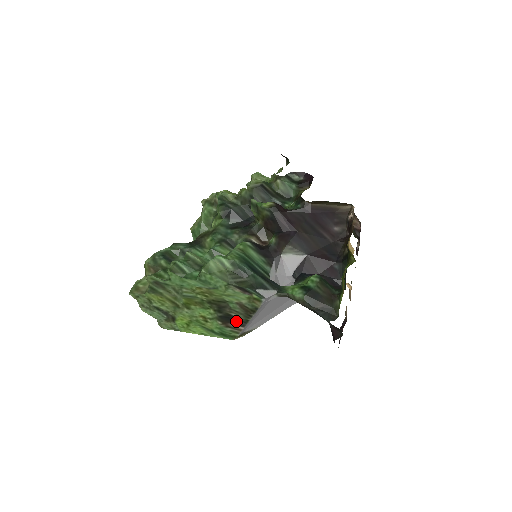
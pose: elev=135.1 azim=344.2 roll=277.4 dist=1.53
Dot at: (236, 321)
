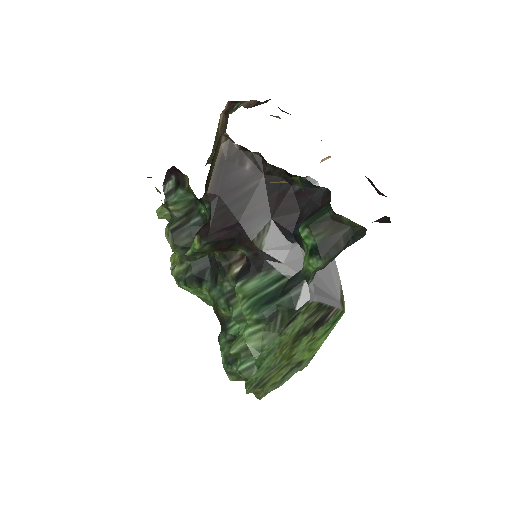
Dot at: (325, 316)
